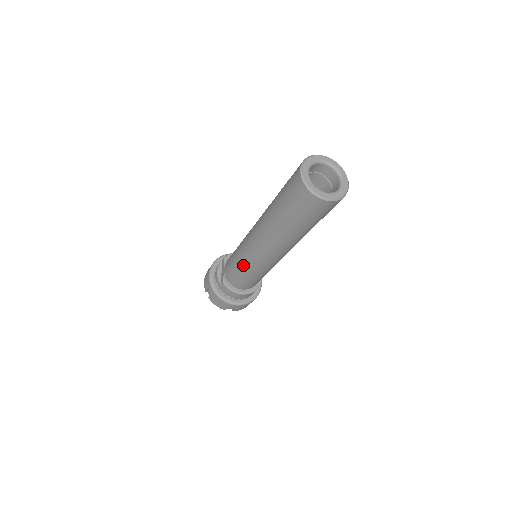
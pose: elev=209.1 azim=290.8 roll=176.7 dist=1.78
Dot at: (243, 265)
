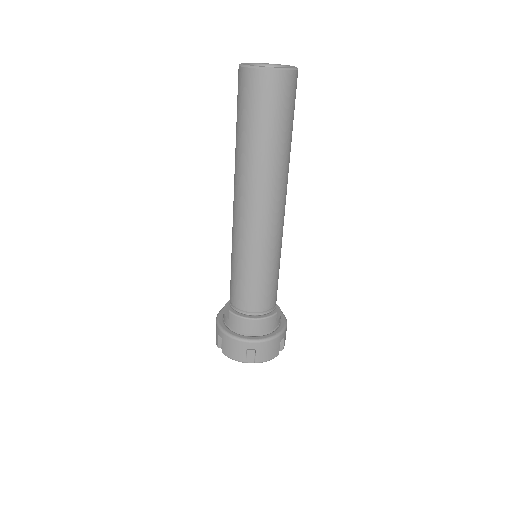
Dot at: (238, 259)
